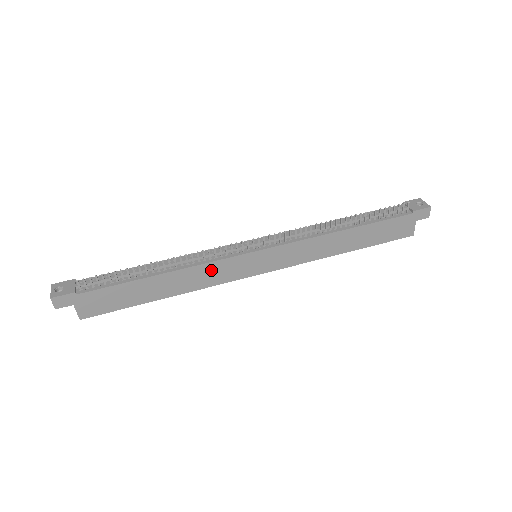
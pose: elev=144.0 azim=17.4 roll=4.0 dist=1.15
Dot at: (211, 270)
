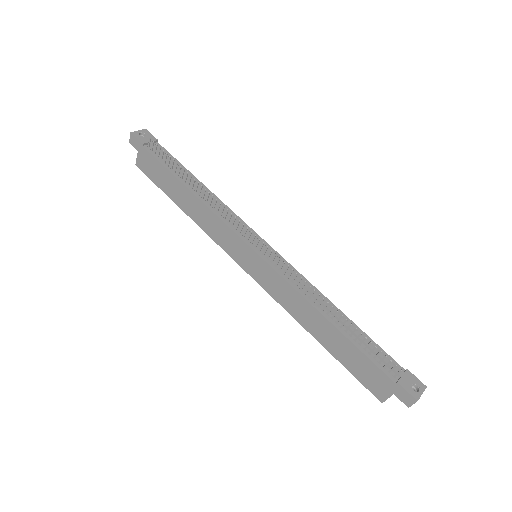
Dot at: (218, 226)
